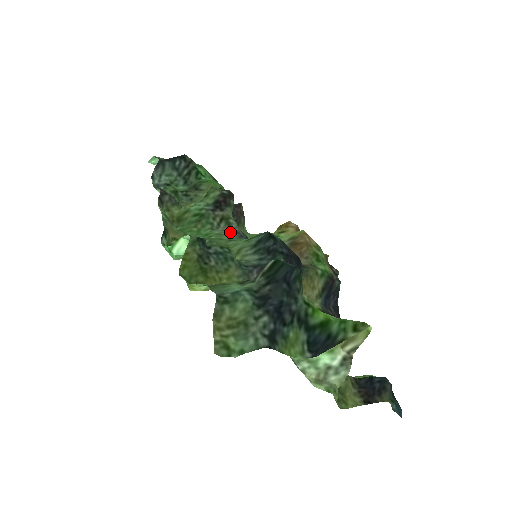
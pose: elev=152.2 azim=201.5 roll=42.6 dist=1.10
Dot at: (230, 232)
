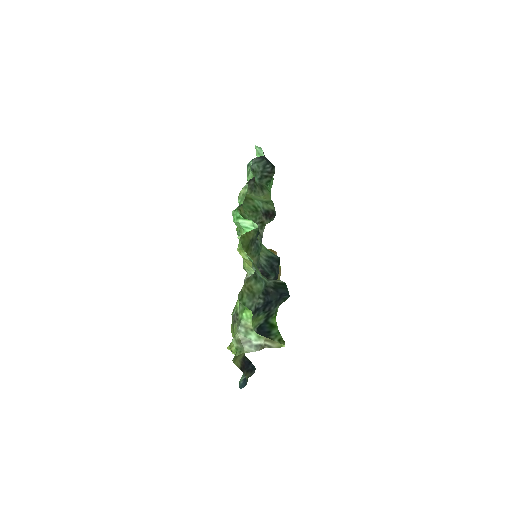
Dot at: occluded
